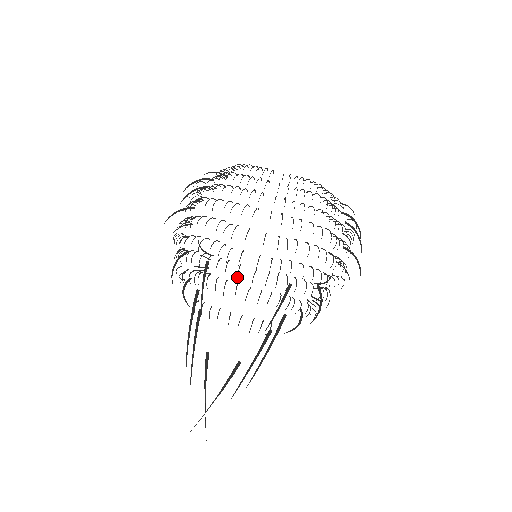
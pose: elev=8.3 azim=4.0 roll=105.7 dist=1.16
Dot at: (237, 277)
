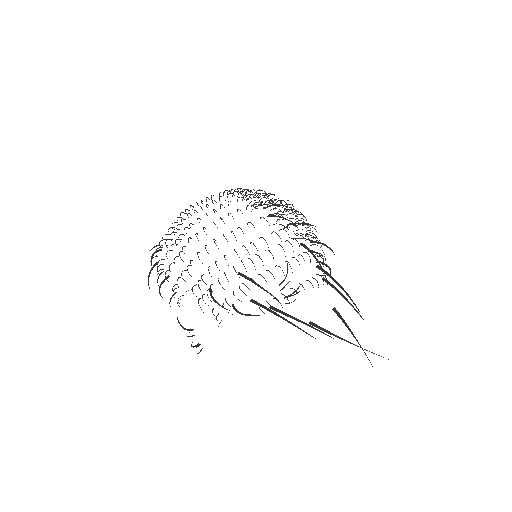
Dot at: (273, 258)
